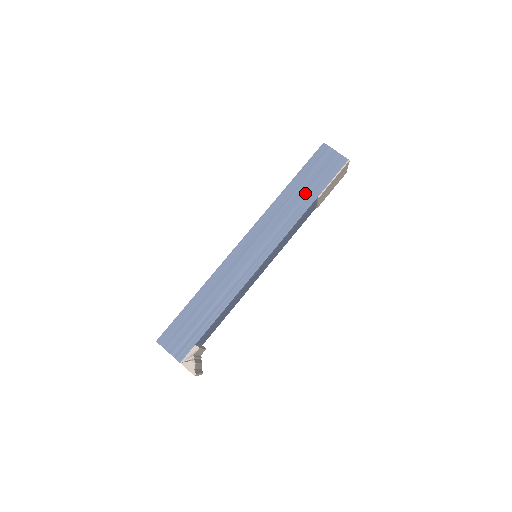
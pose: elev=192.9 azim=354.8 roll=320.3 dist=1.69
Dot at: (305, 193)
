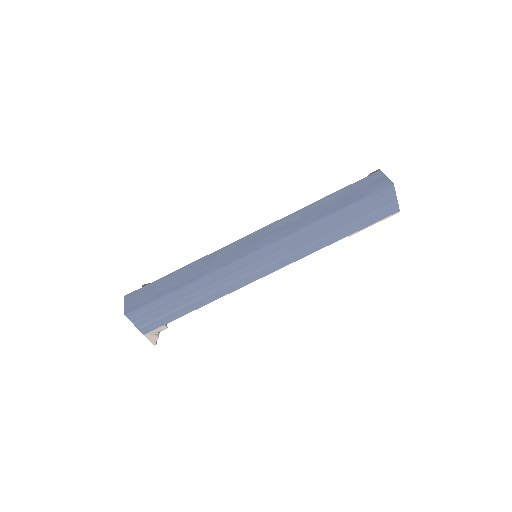
Dot at: (340, 228)
